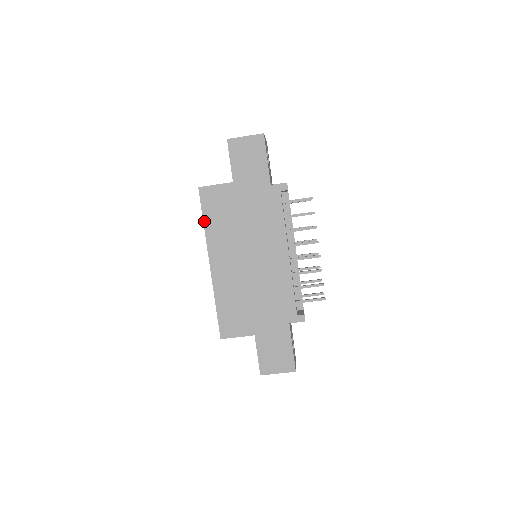
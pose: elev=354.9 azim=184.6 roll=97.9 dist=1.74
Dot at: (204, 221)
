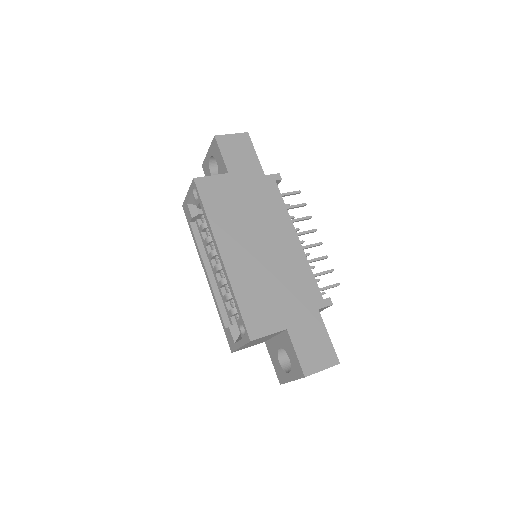
Dot at: (206, 211)
